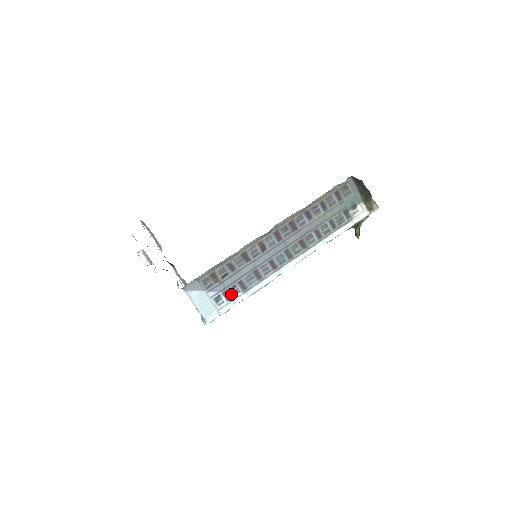
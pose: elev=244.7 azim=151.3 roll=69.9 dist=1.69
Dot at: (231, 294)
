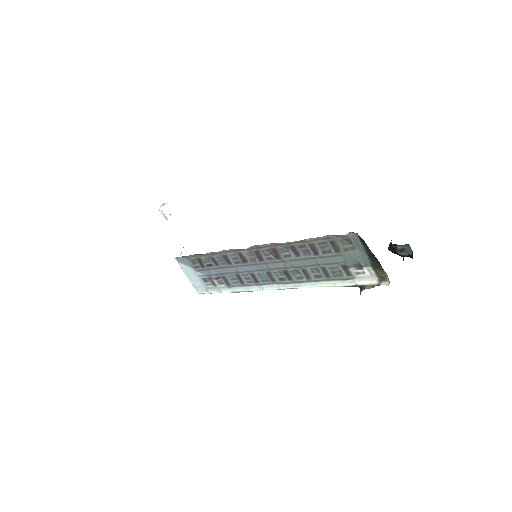
Dot at: (216, 282)
